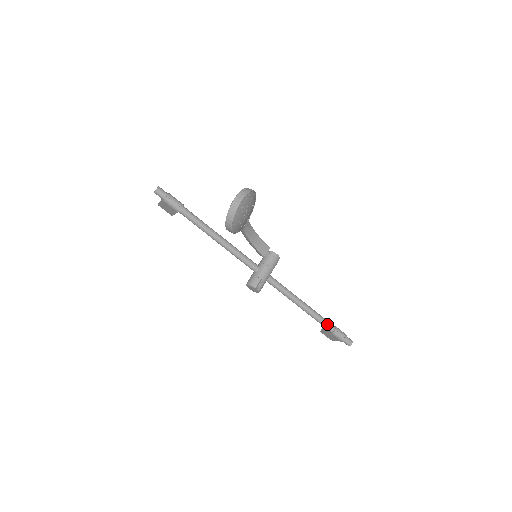
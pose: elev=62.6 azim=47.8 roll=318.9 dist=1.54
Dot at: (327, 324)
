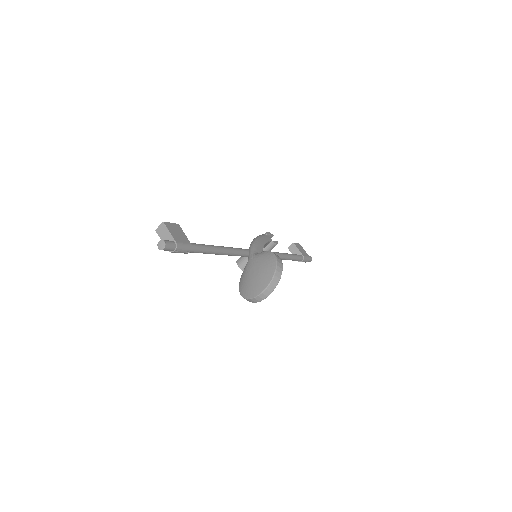
Dot at: (297, 260)
